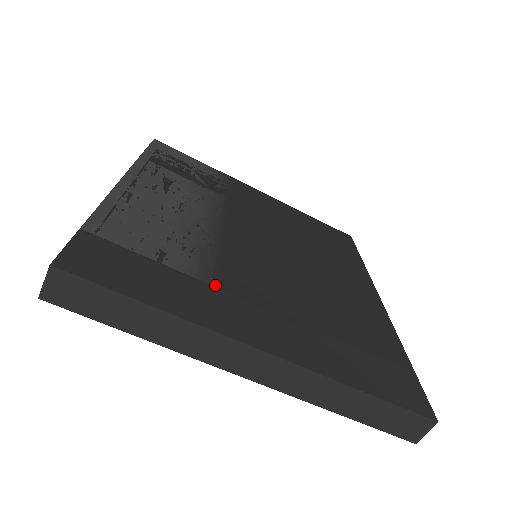
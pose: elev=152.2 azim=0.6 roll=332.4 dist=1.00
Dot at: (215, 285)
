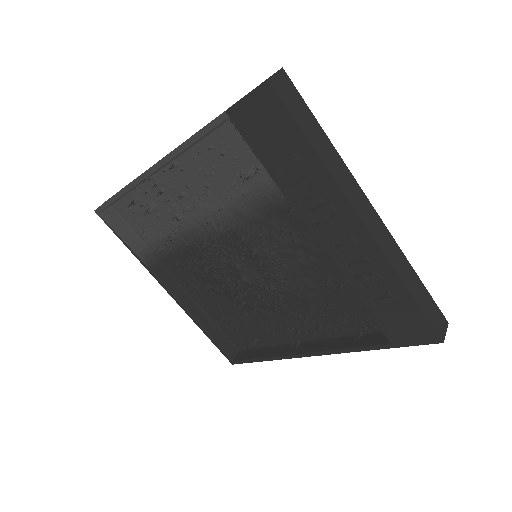
Dot at: occluded
